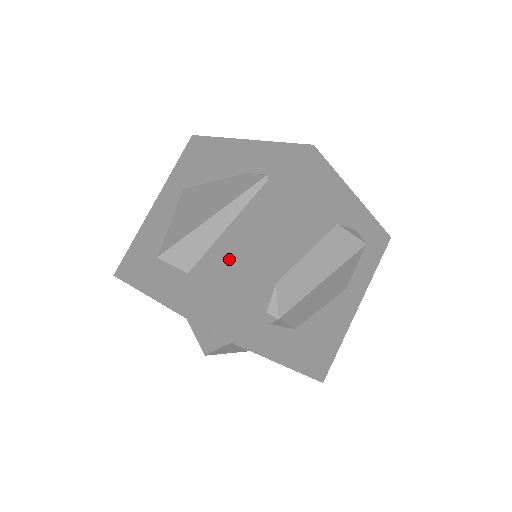
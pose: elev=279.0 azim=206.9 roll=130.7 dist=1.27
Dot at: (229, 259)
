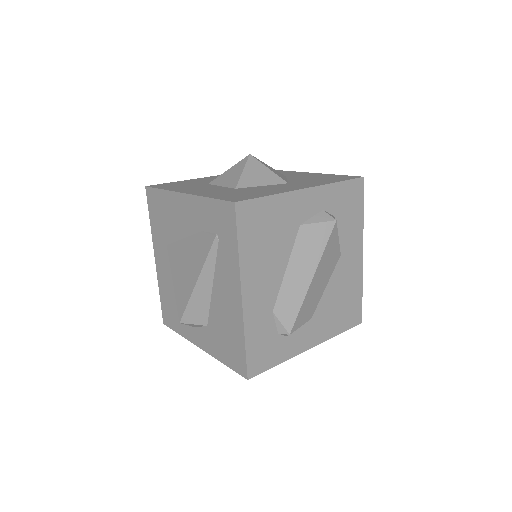
Dot at: (227, 316)
